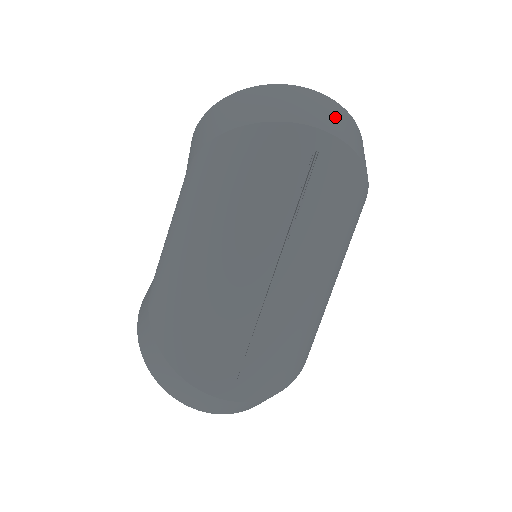
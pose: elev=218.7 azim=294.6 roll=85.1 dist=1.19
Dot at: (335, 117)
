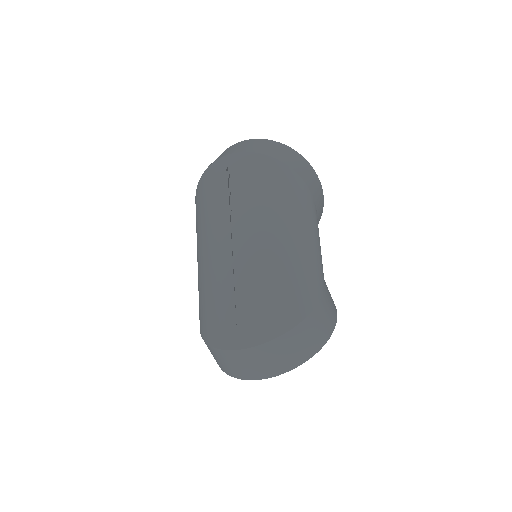
Dot at: (243, 146)
